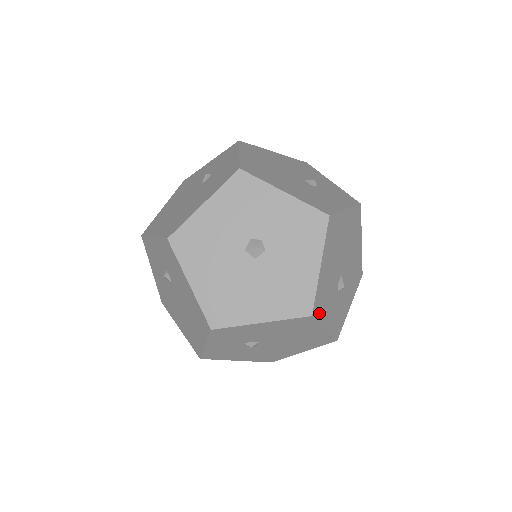
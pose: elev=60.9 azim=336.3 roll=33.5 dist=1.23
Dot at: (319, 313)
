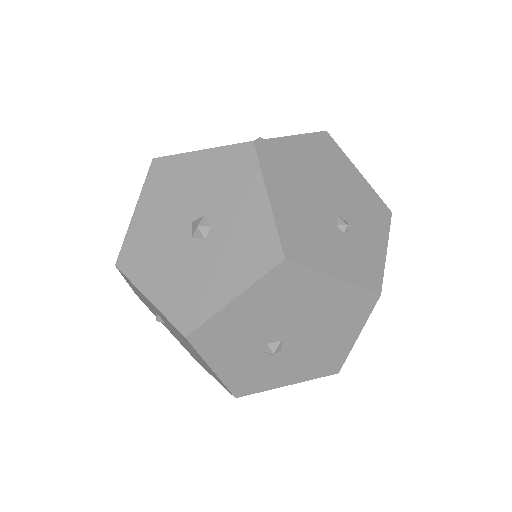
Dot at: (205, 345)
